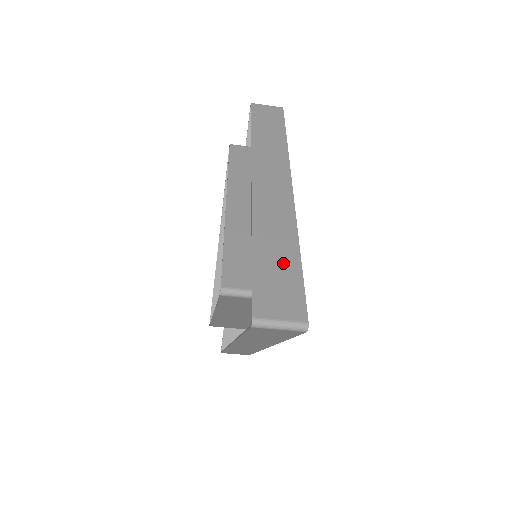
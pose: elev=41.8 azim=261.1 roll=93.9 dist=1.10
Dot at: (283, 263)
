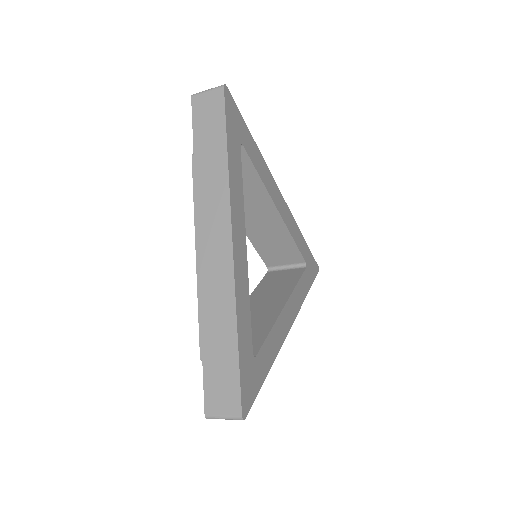
Dot at: (224, 354)
